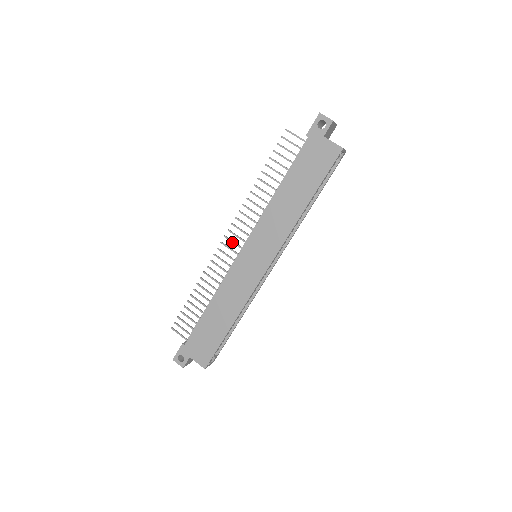
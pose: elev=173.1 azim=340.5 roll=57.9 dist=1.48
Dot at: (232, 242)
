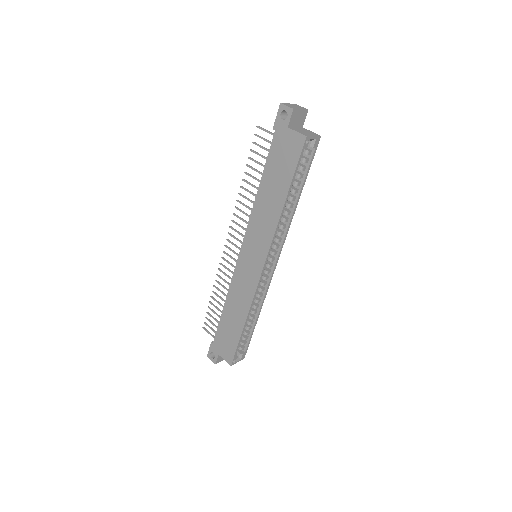
Dot at: (233, 244)
